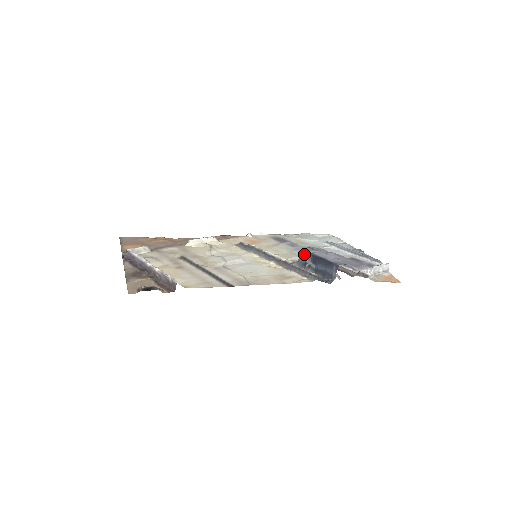
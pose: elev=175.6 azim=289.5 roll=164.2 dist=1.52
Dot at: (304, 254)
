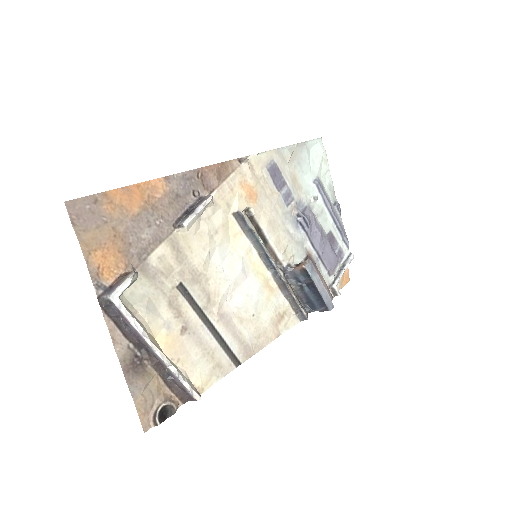
Dot at: (305, 274)
